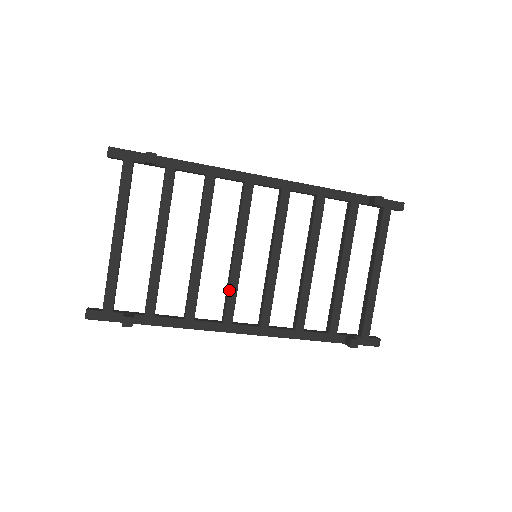
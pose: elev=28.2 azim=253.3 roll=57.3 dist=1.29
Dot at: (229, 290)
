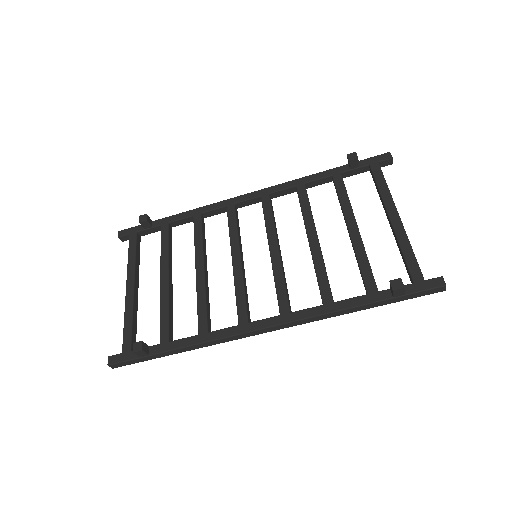
Dot at: (236, 292)
